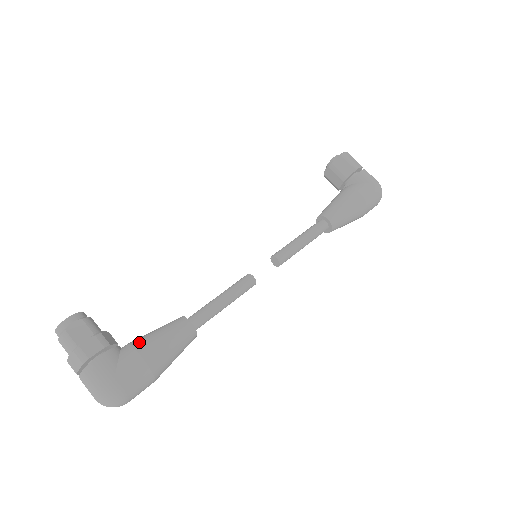
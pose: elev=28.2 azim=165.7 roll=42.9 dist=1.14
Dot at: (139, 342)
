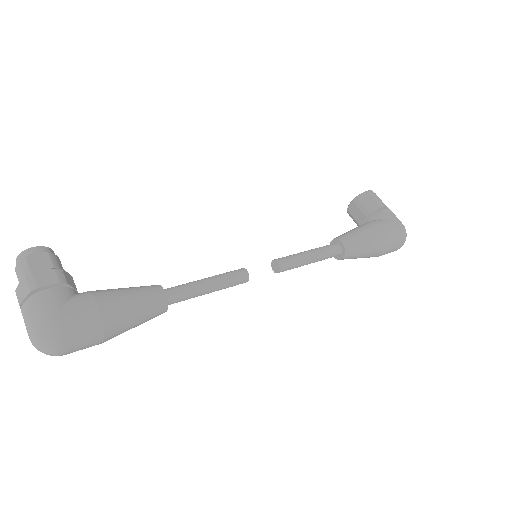
Dot at: (100, 291)
